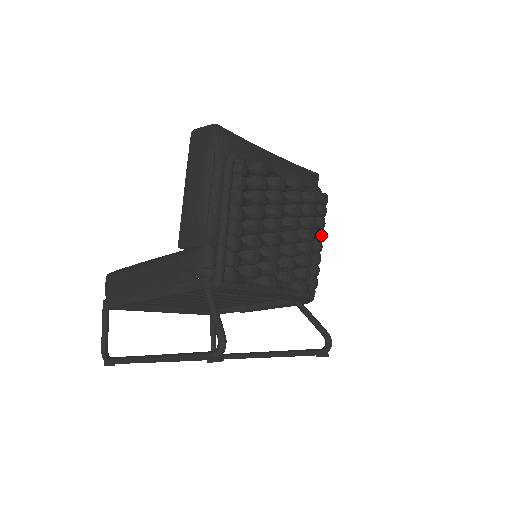
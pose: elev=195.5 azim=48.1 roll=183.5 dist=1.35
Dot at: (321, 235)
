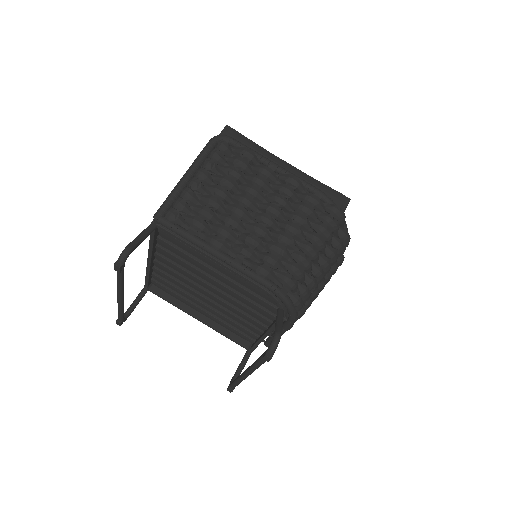
Dot at: (315, 239)
